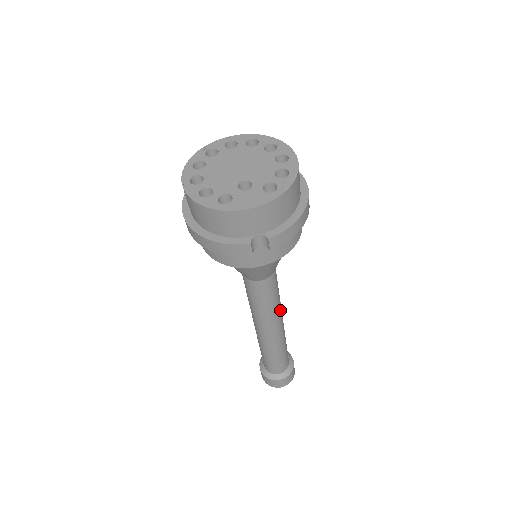
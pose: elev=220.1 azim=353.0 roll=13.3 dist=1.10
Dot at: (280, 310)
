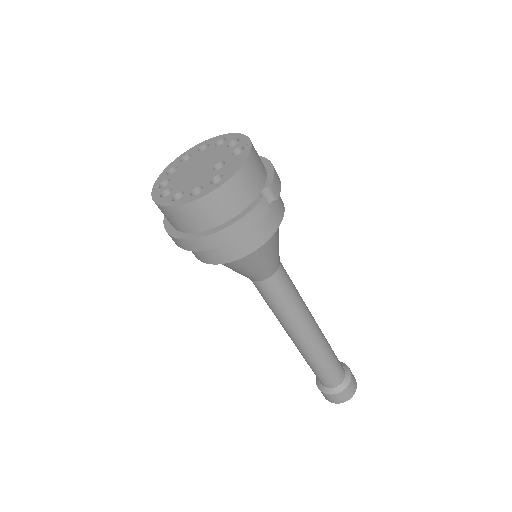
Dot at: occluded
